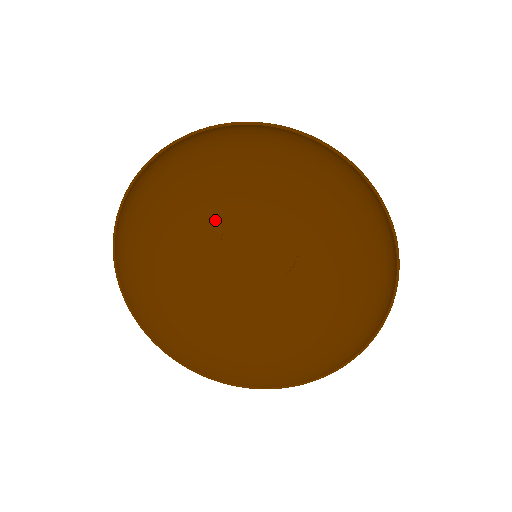
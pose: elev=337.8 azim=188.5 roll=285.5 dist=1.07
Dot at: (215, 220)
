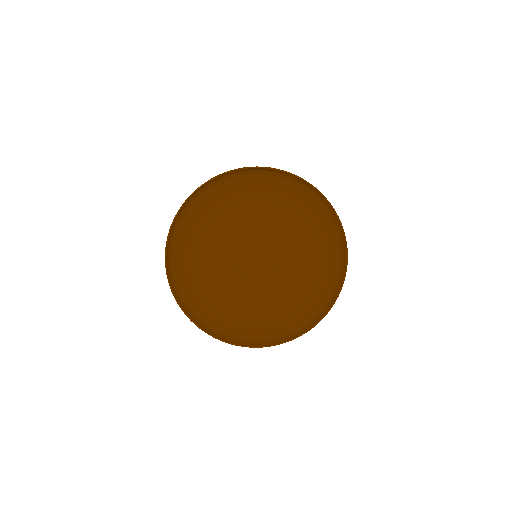
Dot at: (230, 231)
